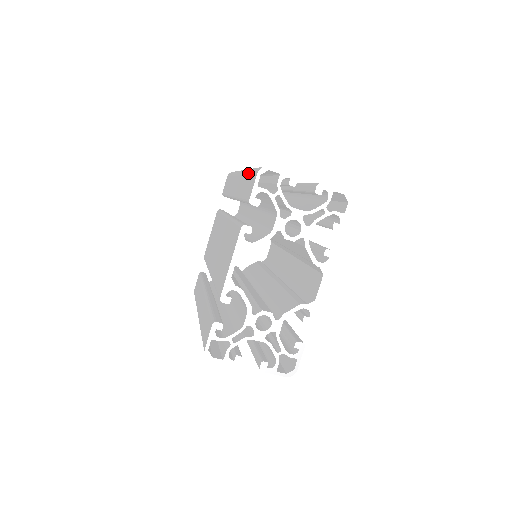
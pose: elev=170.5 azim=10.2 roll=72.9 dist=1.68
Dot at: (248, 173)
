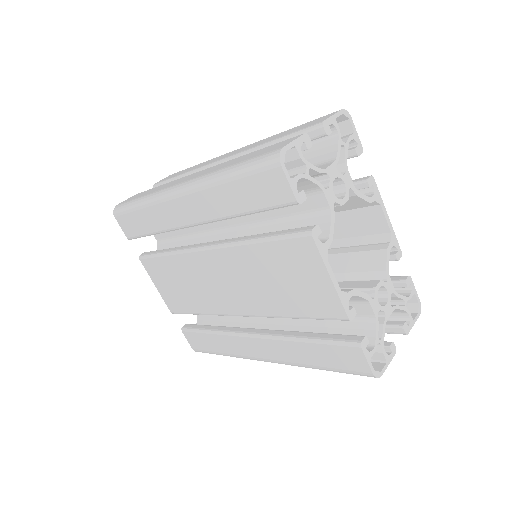
Dot at: (228, 180)
